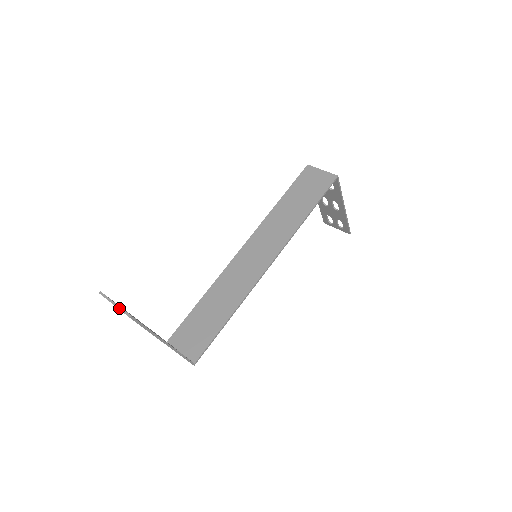
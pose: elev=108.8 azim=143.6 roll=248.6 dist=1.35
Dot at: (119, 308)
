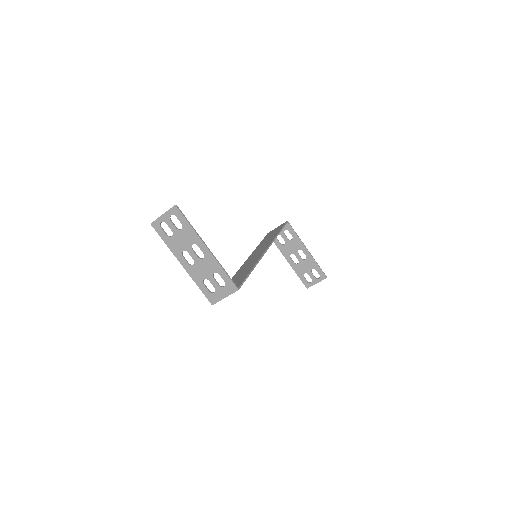
Dot at: (167, 211)
